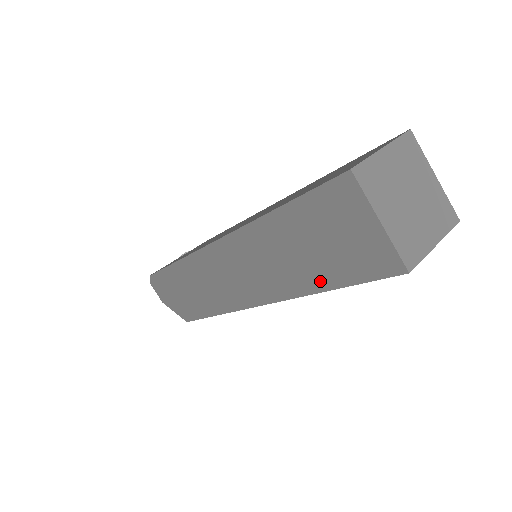
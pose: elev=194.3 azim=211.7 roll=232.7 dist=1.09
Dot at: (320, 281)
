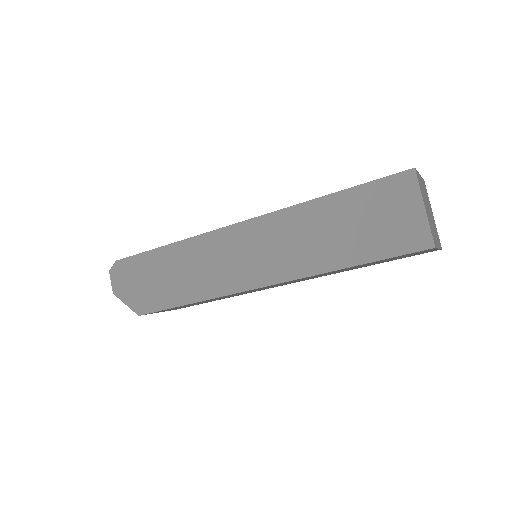
Dot at: (347, 258)
